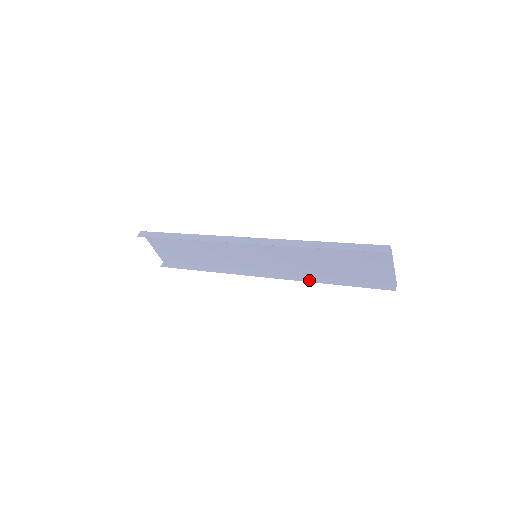
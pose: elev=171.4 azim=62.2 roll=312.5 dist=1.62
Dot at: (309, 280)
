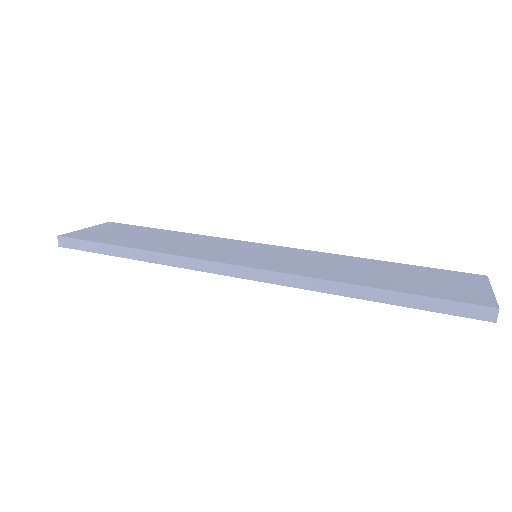
Dot at: occluded
